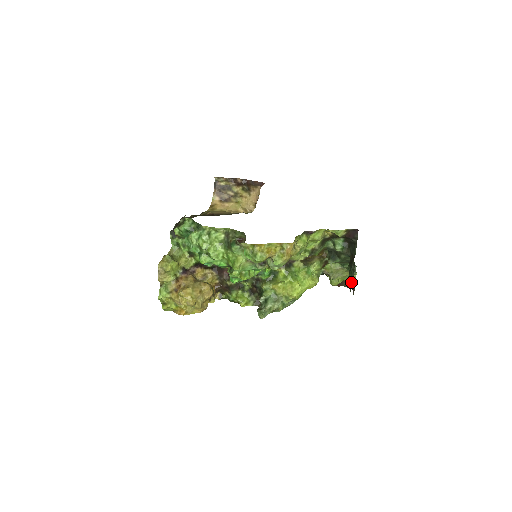
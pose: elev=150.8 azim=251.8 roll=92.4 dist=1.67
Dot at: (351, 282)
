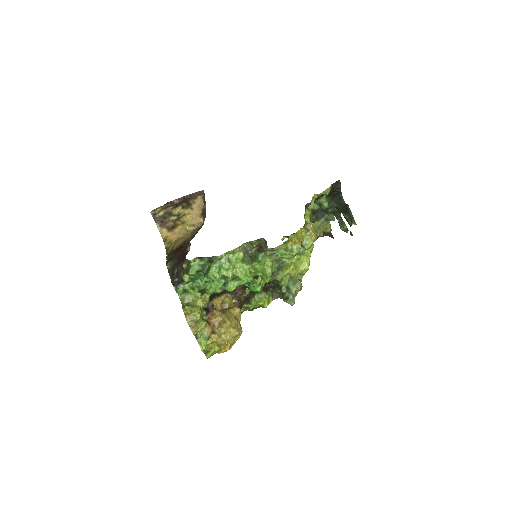
Dot at: (346, 227)
